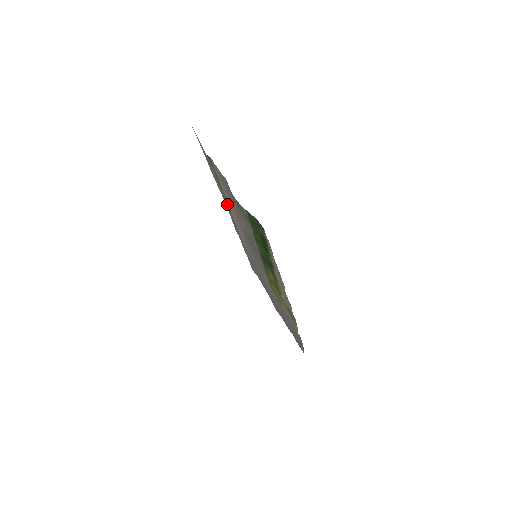
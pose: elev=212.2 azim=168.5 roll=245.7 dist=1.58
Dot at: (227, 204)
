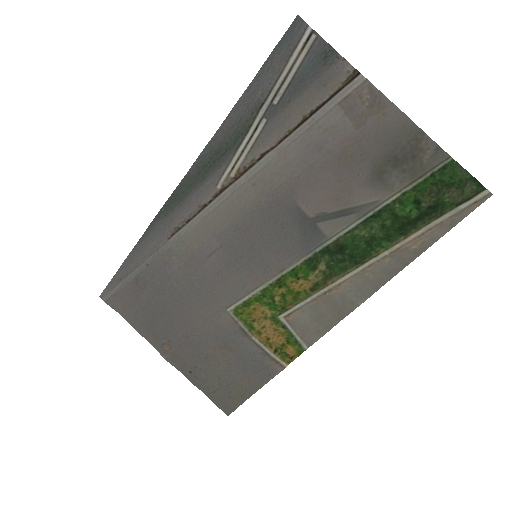
Dot at: (252, 165)
